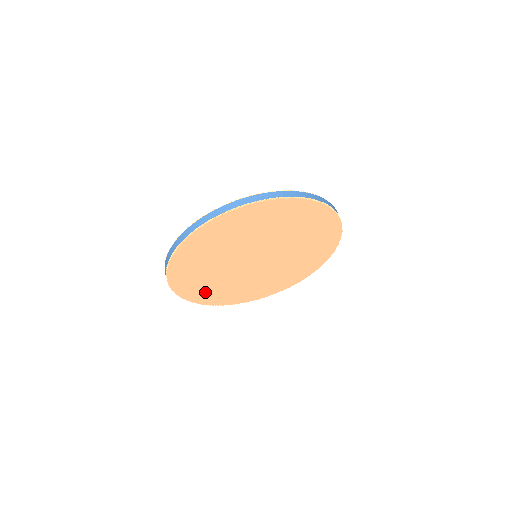
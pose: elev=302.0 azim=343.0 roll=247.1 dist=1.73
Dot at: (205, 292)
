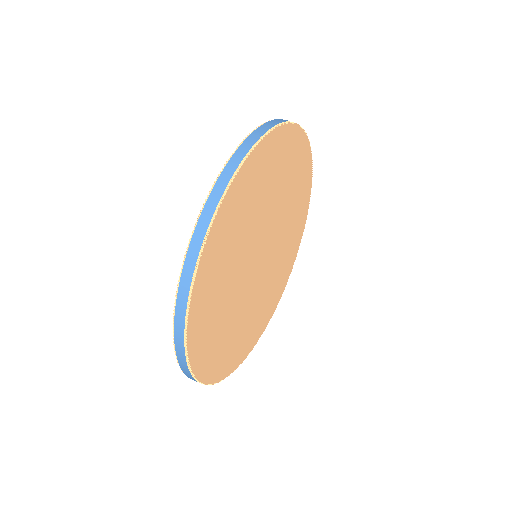
Dot at: (252, 332)
